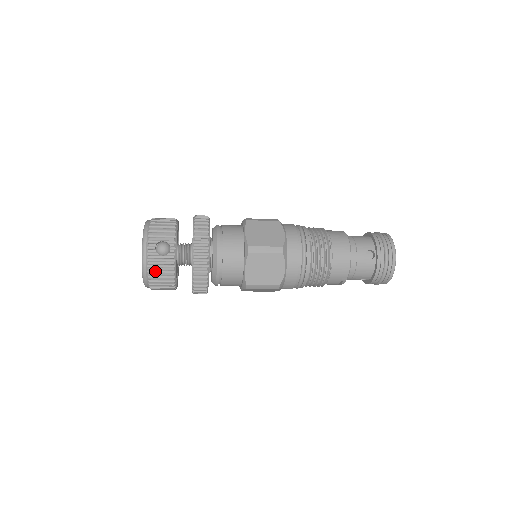
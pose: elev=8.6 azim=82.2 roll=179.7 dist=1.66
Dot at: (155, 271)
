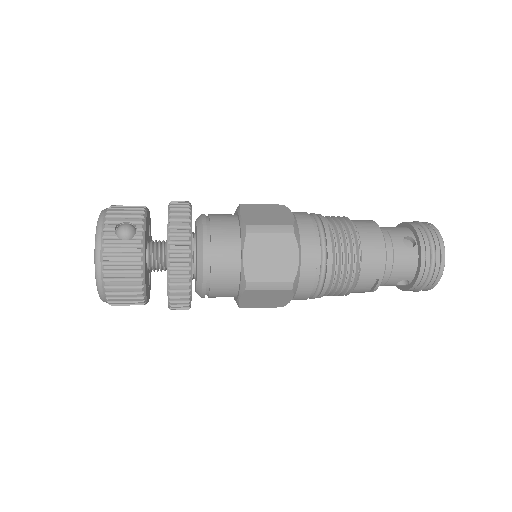
Dot at: (113, 263)
